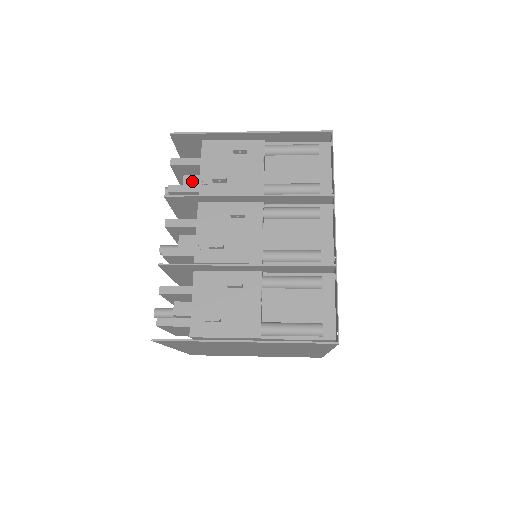
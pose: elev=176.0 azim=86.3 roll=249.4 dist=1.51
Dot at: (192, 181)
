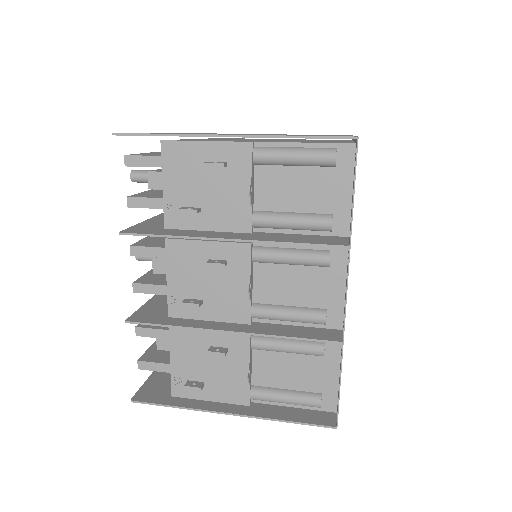
Dot at: (160, 181)
